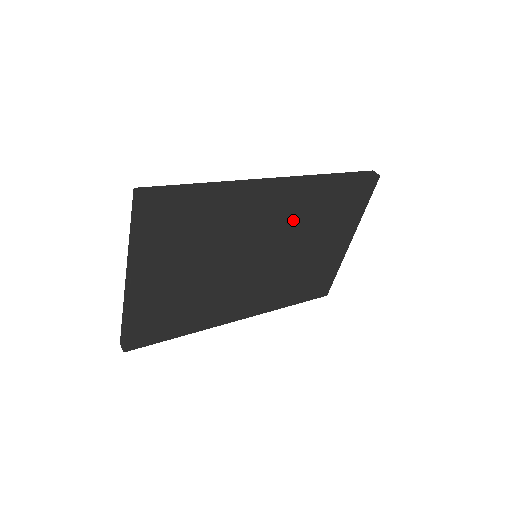
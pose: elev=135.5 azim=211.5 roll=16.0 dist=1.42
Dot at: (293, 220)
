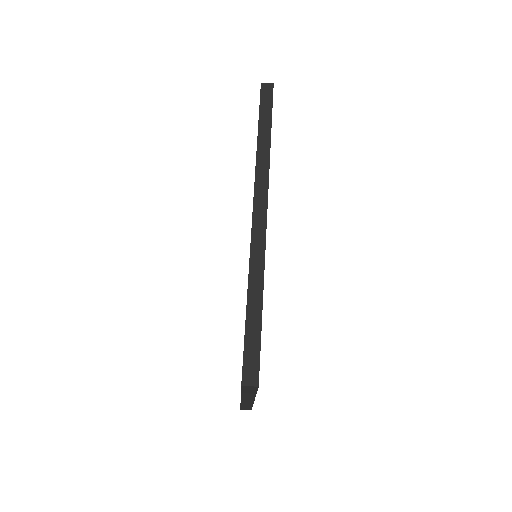
Dot at: occluded
